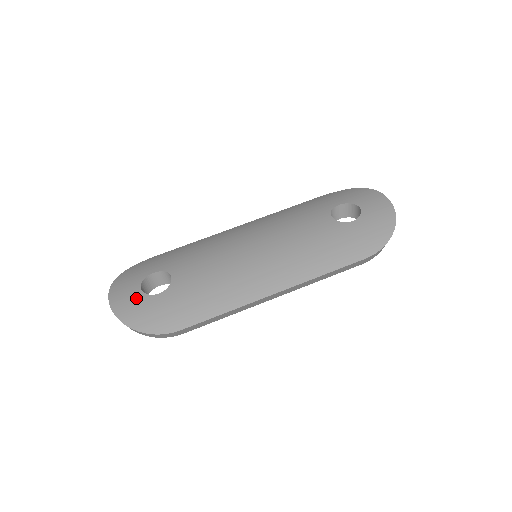
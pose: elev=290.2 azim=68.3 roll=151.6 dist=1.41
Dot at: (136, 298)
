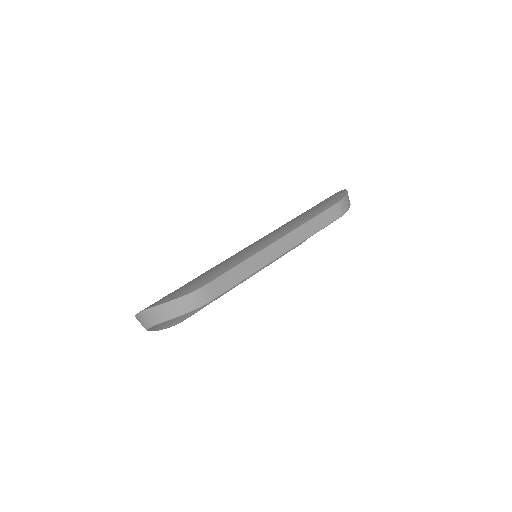
Dot at: occluded
